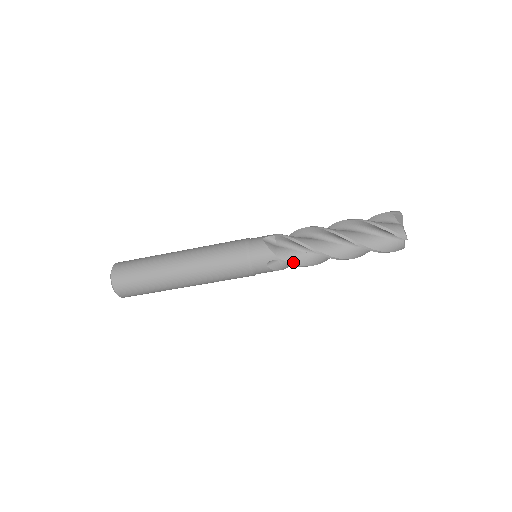
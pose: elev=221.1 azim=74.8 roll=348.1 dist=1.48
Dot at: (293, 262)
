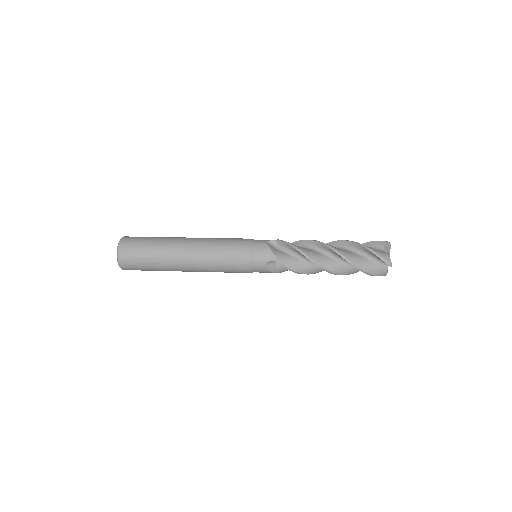
Dot at: occluded
